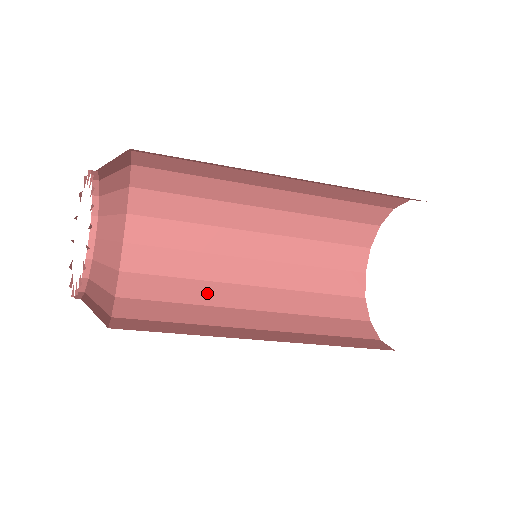
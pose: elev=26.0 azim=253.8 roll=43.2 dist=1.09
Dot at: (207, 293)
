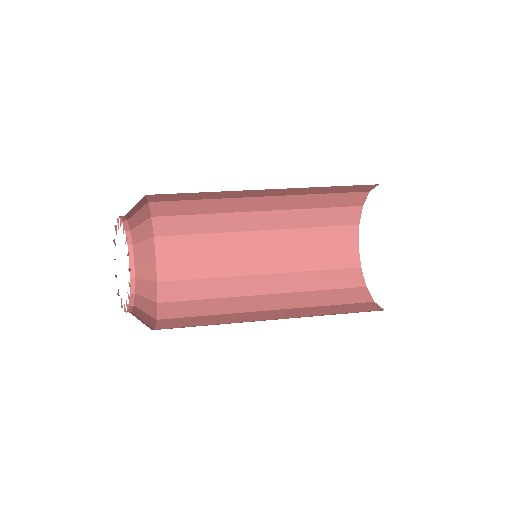
Dot at: (224, 244)
